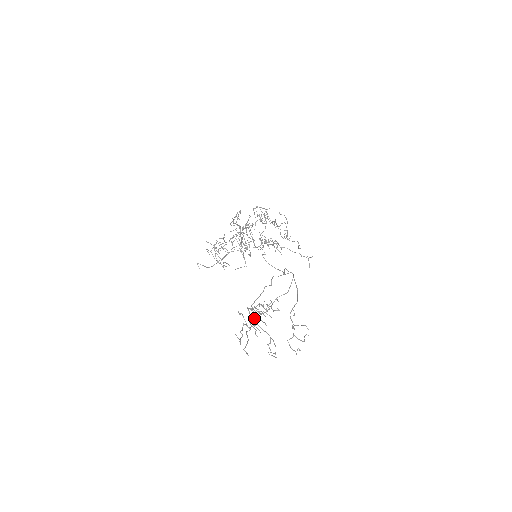
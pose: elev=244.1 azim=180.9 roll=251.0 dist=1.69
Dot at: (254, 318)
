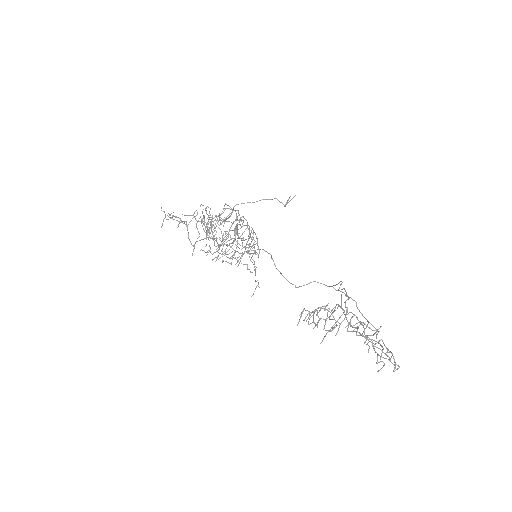
Dot at: occluded
